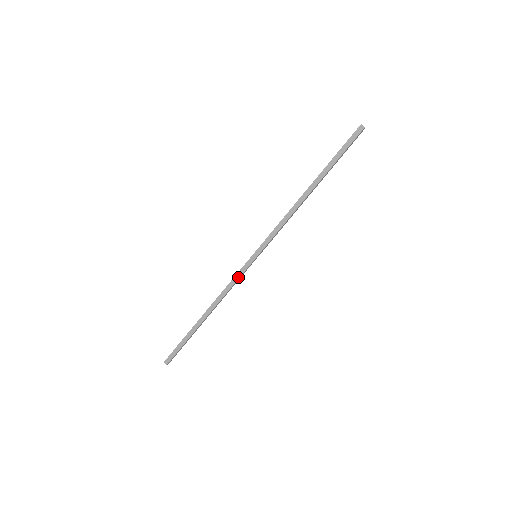
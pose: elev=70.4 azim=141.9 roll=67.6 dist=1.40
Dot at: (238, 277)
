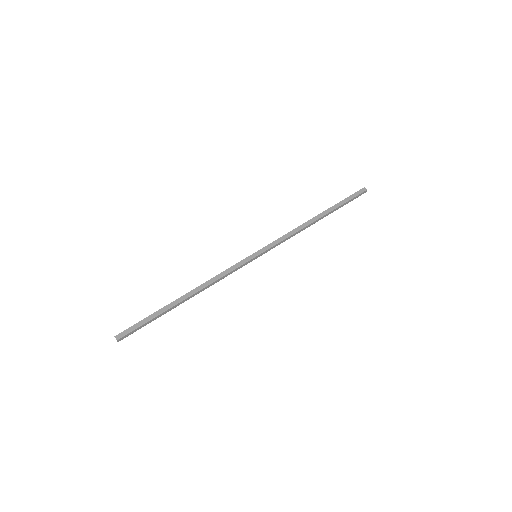
Dot at: (234, 268)
